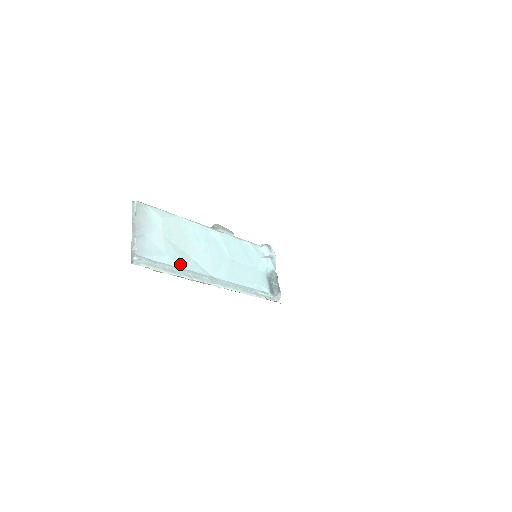
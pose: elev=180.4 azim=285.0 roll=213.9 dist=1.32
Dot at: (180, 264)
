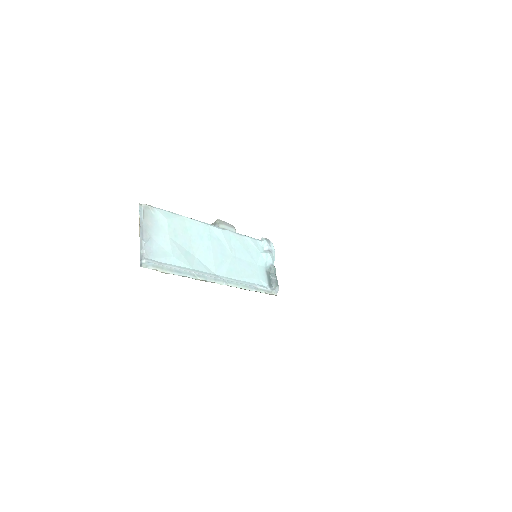
Dot at: (185, 264)
